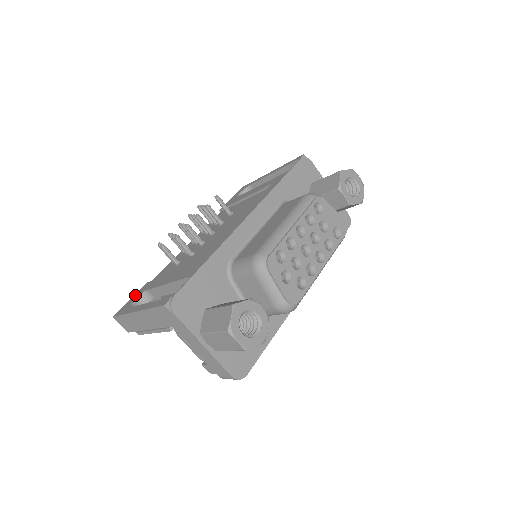
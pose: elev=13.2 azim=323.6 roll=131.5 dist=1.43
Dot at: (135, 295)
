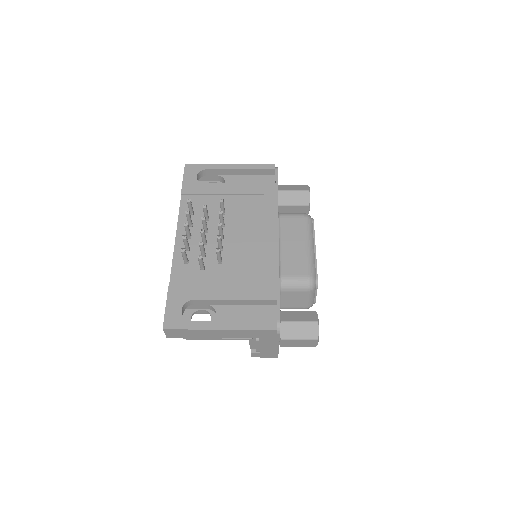
Dot at: (171, 303)
